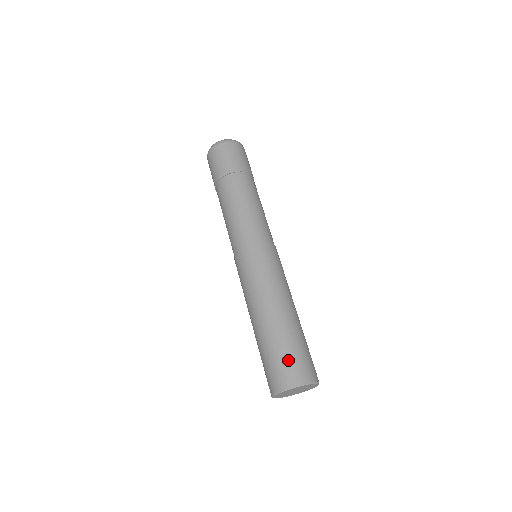
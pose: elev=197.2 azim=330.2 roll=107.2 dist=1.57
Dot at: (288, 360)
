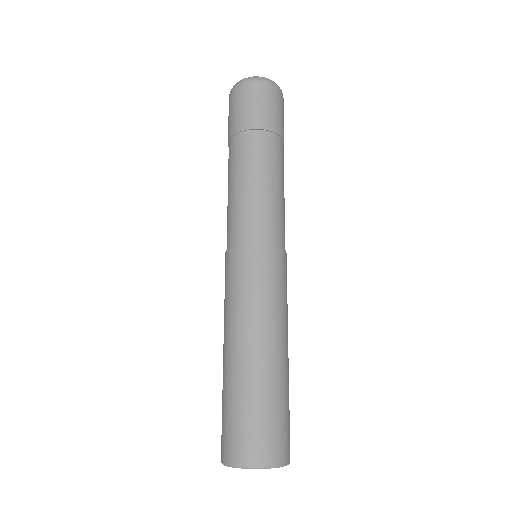
Dot at: (226, 425)
